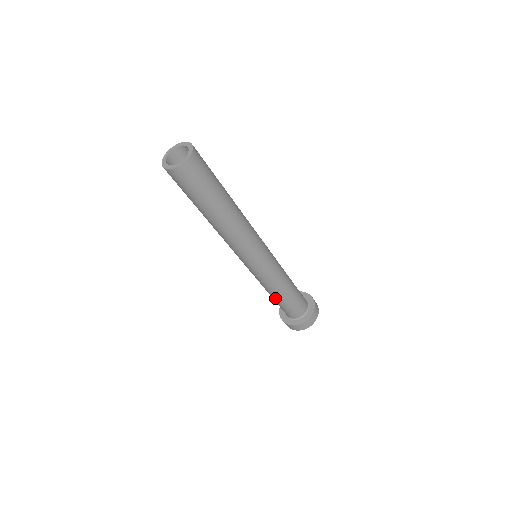
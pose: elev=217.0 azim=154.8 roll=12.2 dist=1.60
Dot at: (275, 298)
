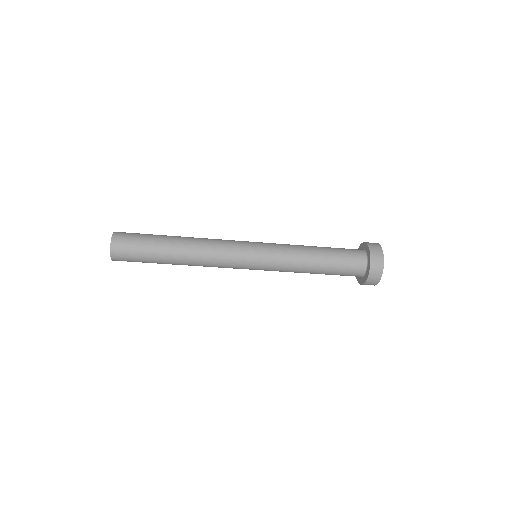
Dot at: (317, 272)
